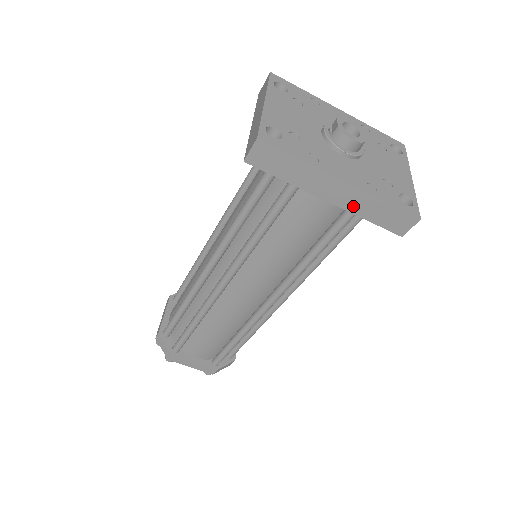
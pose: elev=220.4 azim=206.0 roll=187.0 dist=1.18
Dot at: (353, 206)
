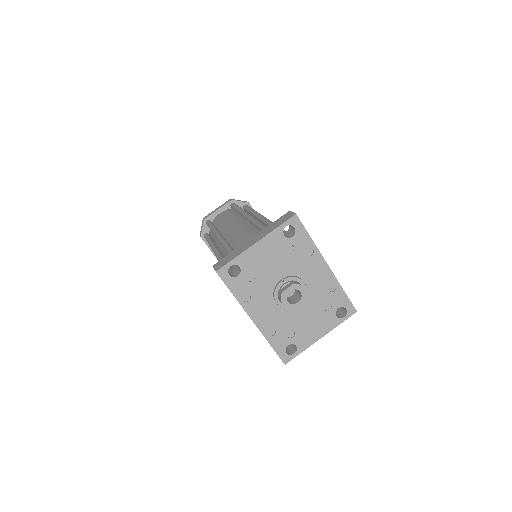
Dot at: occluded
